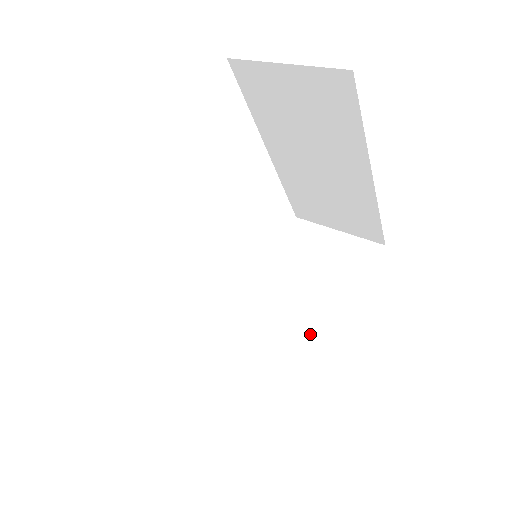
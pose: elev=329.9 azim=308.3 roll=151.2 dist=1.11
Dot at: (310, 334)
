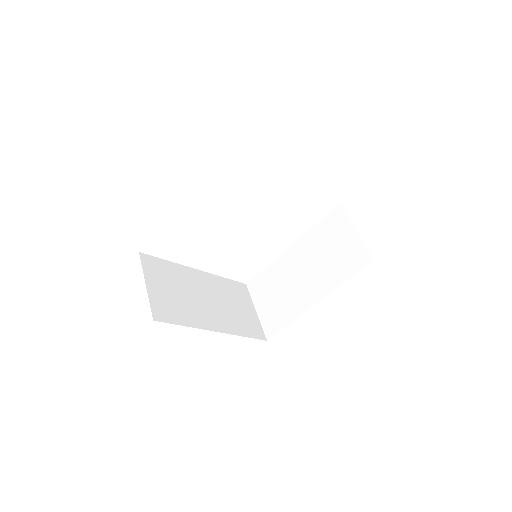
Dot at: (304, 296)
